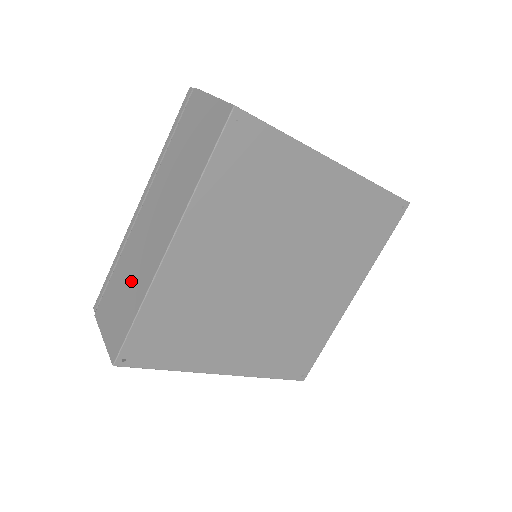
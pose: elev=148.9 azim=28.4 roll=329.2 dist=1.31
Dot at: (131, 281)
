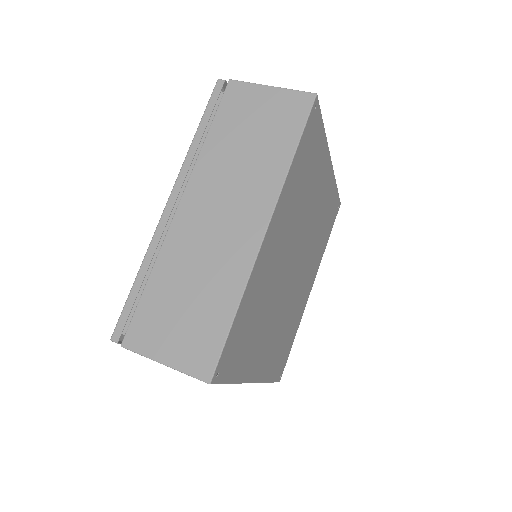
Dot at: (201, 283)
